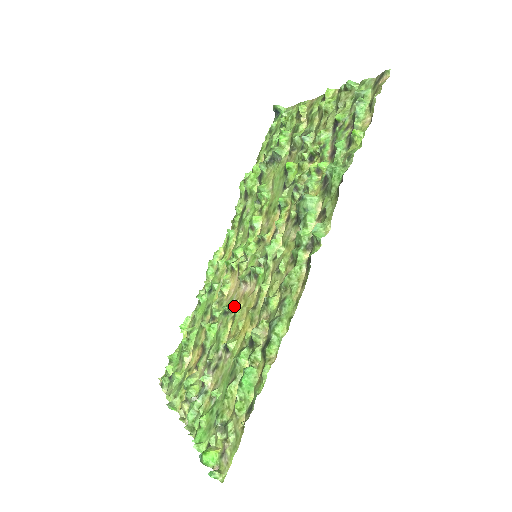
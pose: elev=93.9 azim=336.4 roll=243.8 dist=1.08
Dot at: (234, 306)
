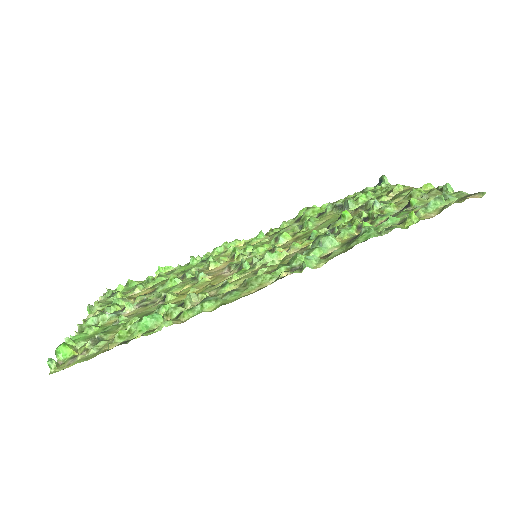
Dot at: (204, 277)
